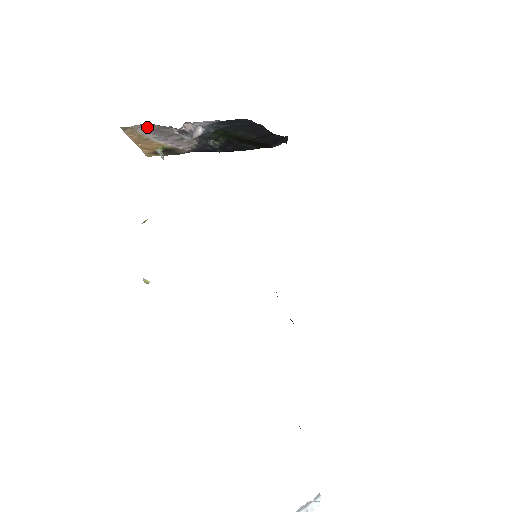
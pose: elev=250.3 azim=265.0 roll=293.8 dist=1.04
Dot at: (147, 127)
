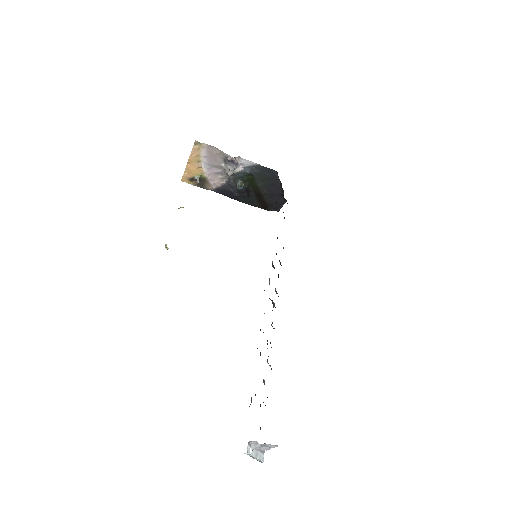
Dot at: (210, 150)
